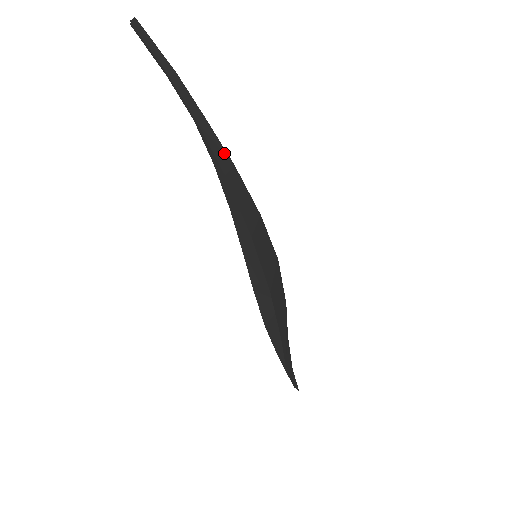
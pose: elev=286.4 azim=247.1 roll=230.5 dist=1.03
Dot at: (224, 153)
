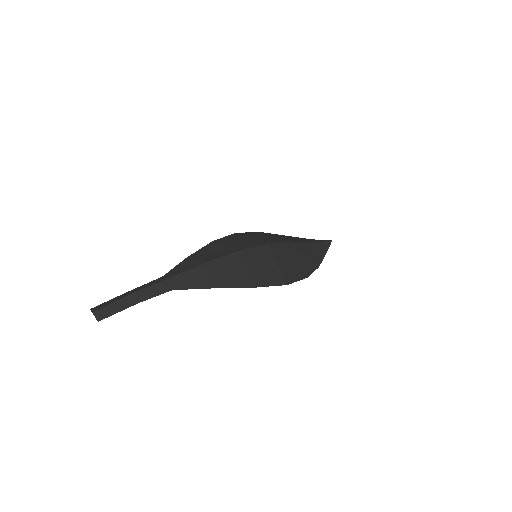
Dot at: (195, 271)
